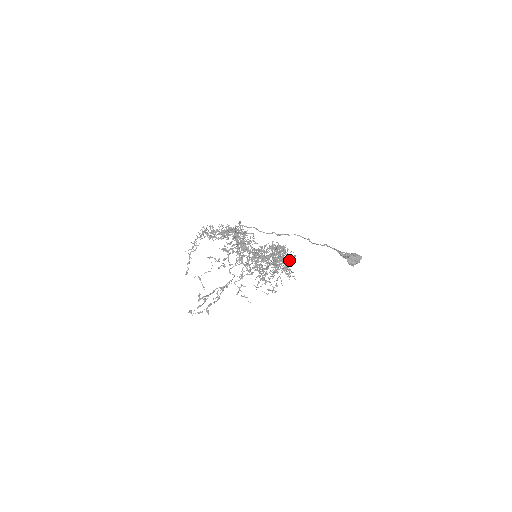
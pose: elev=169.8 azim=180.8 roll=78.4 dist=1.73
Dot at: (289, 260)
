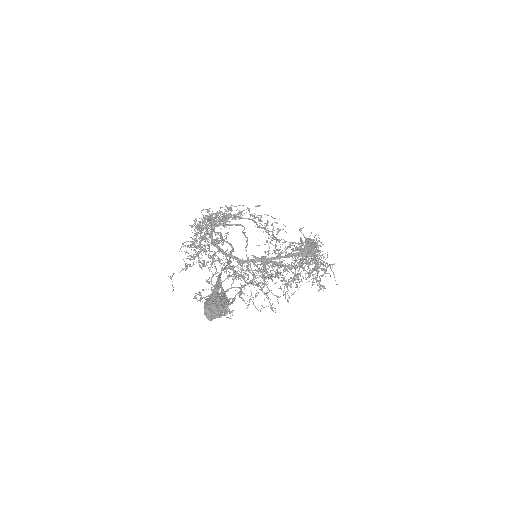
Dot at: (315, 267)
